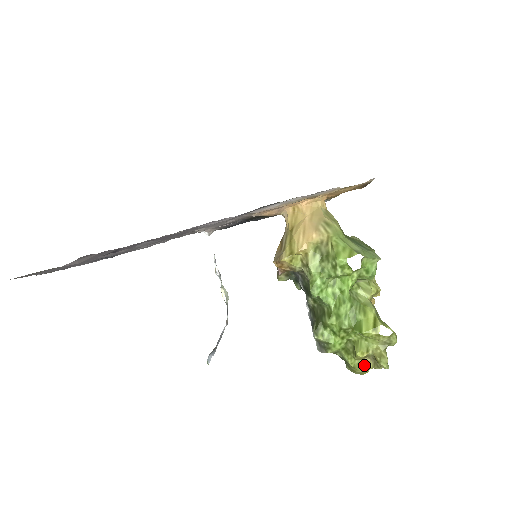
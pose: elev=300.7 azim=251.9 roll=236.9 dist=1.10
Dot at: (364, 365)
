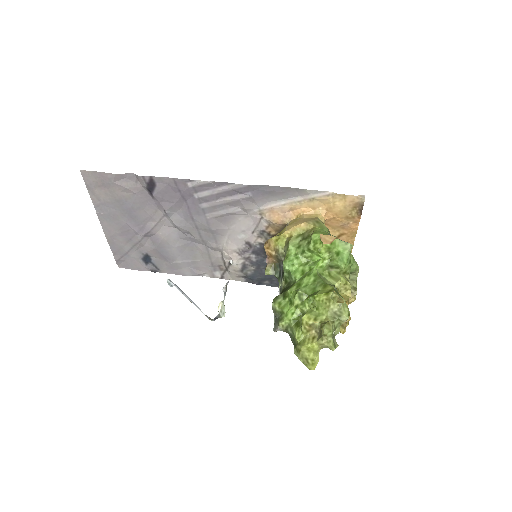
Dot at: (309, 340)
